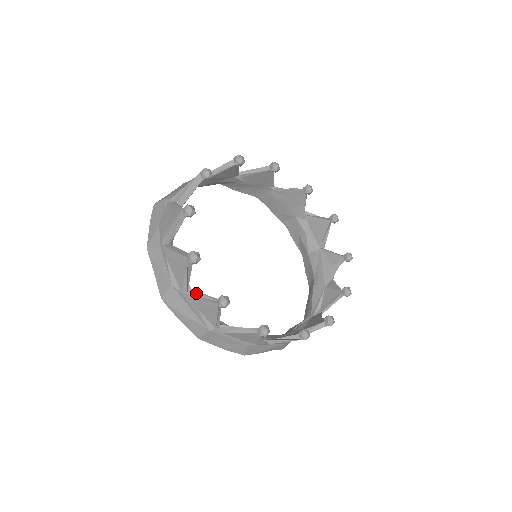
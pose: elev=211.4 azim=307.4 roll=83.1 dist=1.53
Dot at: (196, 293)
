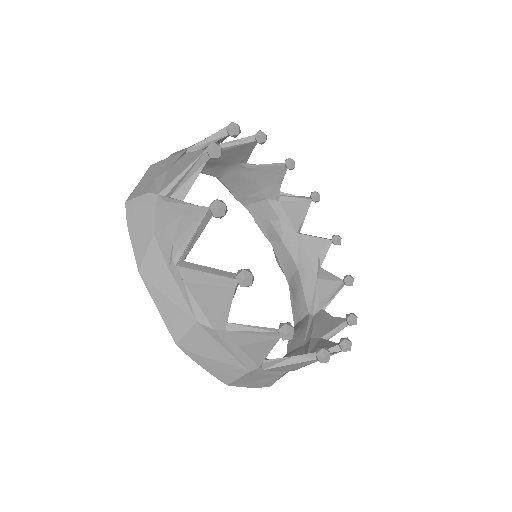
Dot at: (240, 327)
